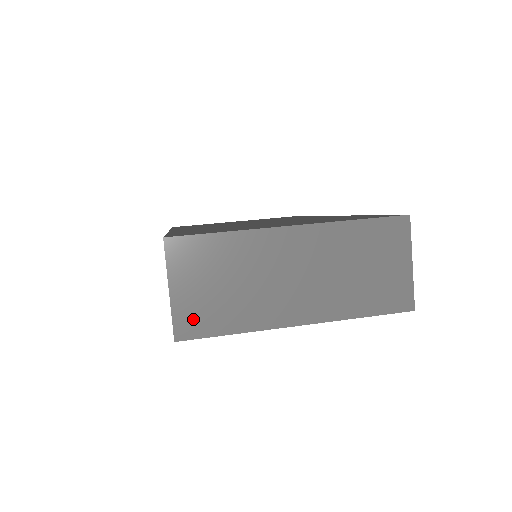
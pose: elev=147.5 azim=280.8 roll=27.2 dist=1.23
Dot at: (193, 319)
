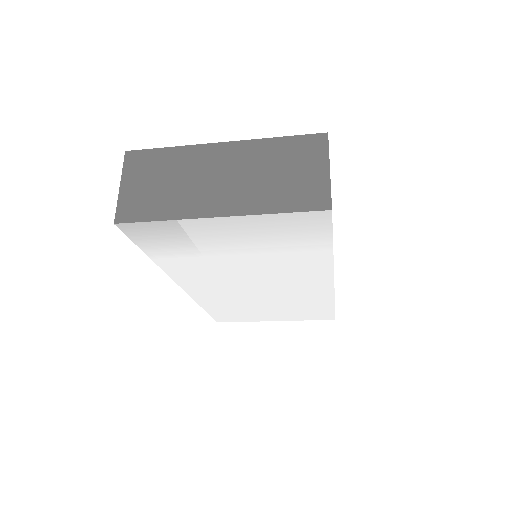
Dot at: (132, 207)
